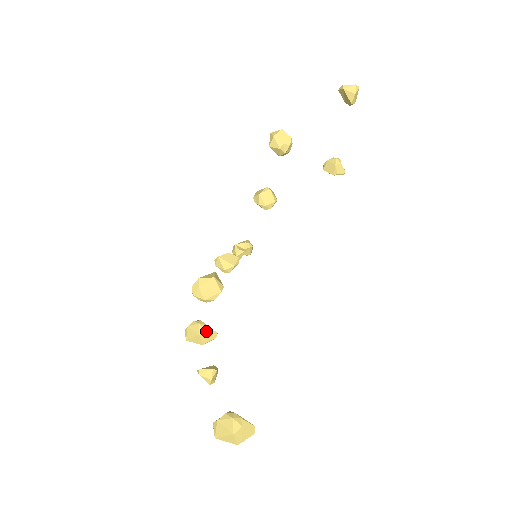
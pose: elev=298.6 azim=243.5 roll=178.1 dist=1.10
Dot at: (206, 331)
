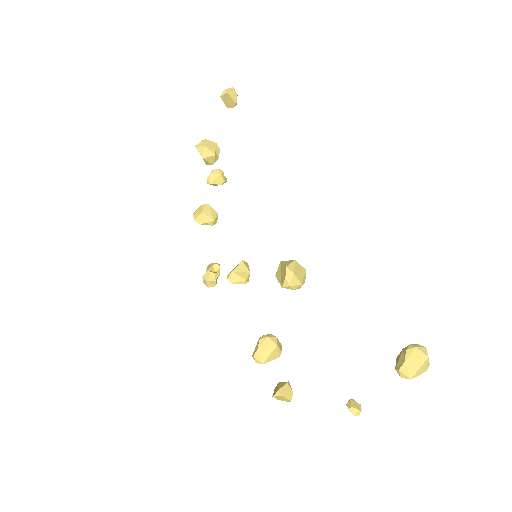
Dot at: occluded
